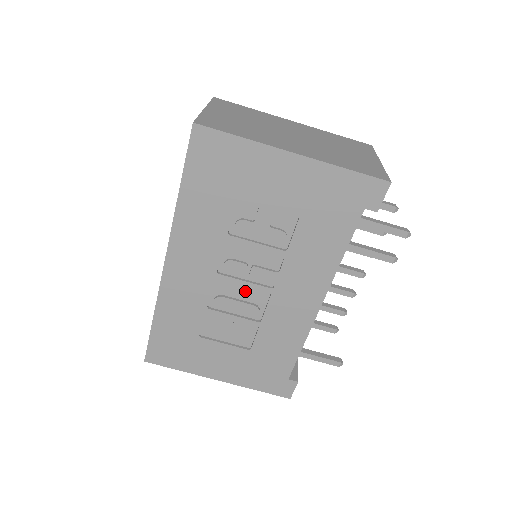
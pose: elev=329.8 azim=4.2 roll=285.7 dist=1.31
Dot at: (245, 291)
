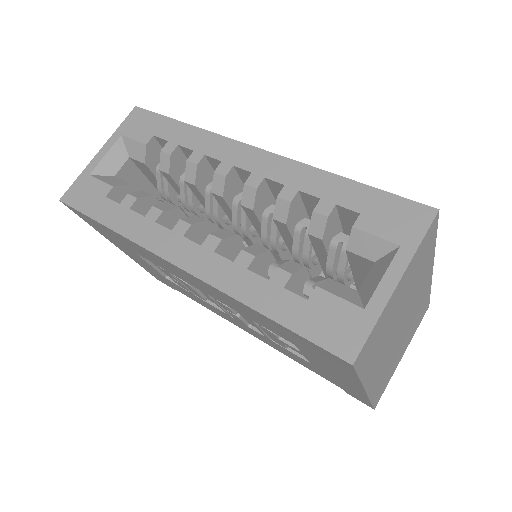
Dot at: occluded
